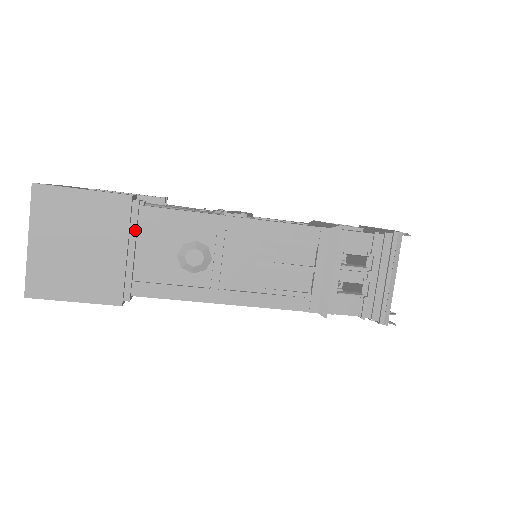
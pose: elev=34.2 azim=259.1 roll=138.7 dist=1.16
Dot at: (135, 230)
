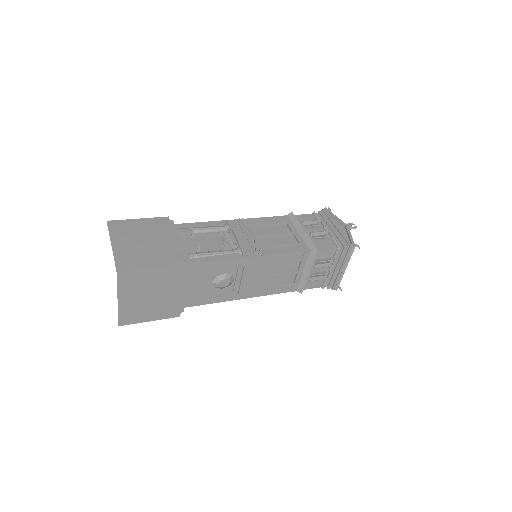
Dot at: (186, 279)
